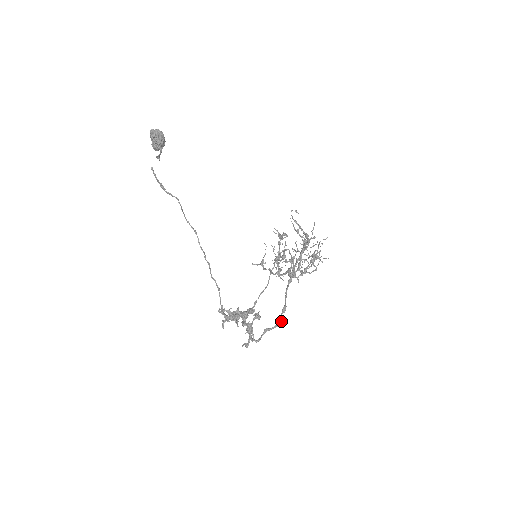
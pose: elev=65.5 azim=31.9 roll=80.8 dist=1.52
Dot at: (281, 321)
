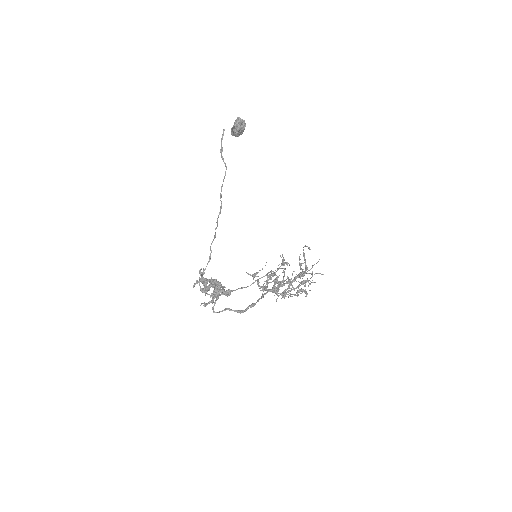
Dot at: (244, 310)
